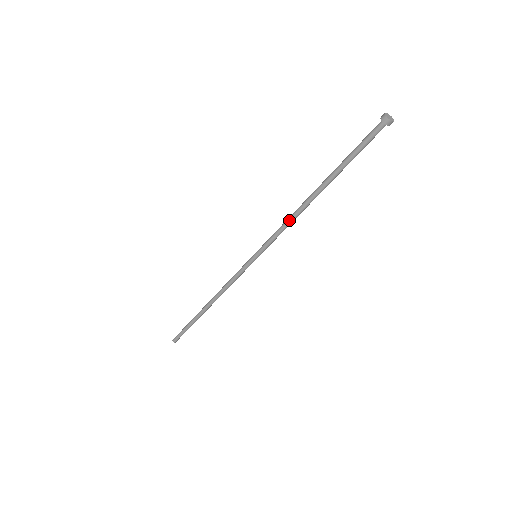
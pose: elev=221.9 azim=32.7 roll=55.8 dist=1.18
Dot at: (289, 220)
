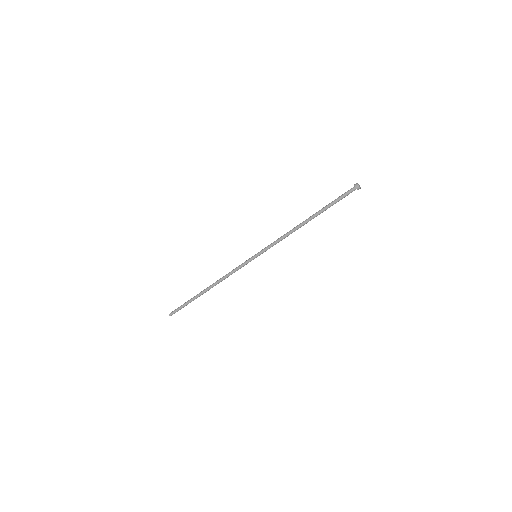
Dot at: (286, 234)
